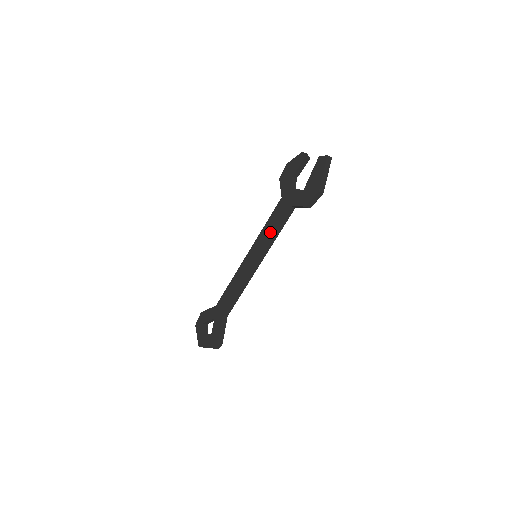
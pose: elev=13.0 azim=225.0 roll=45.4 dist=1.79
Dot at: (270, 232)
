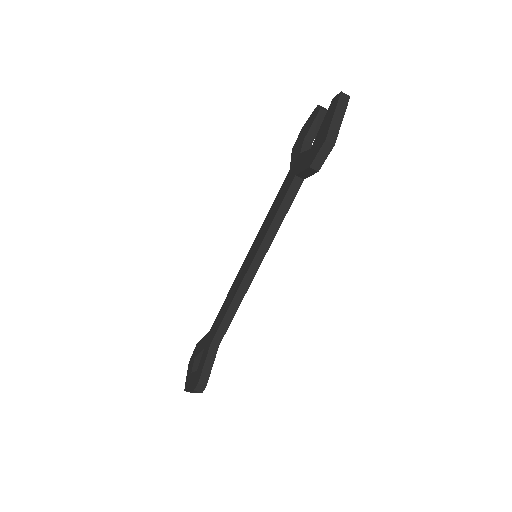
Dot at: (271, 217)
